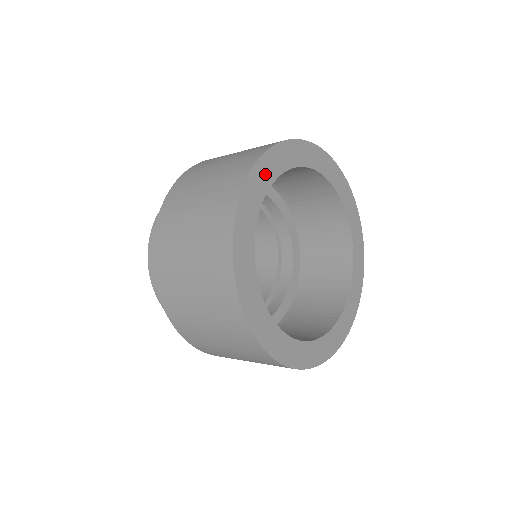
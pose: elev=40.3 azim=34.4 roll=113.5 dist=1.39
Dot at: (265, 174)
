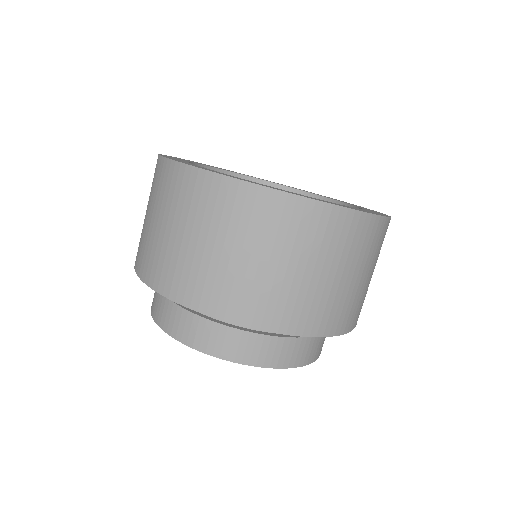
Dot at: occluded
